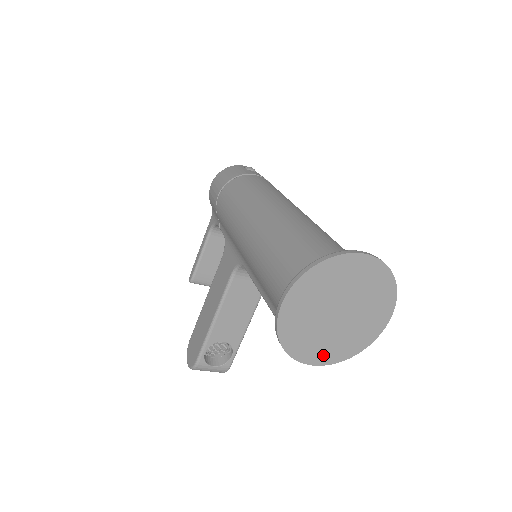
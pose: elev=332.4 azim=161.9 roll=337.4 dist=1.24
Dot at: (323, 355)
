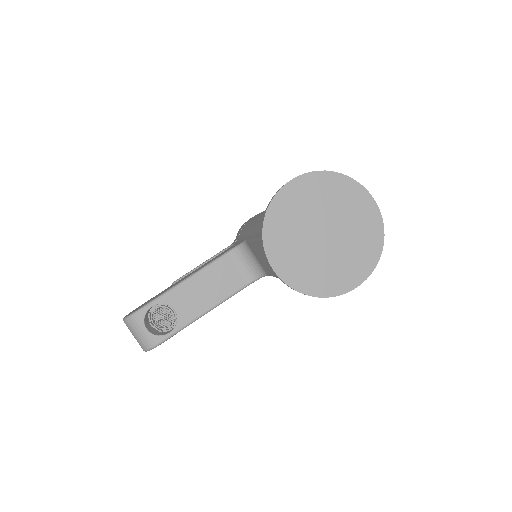
Dot at: (288, 267)
